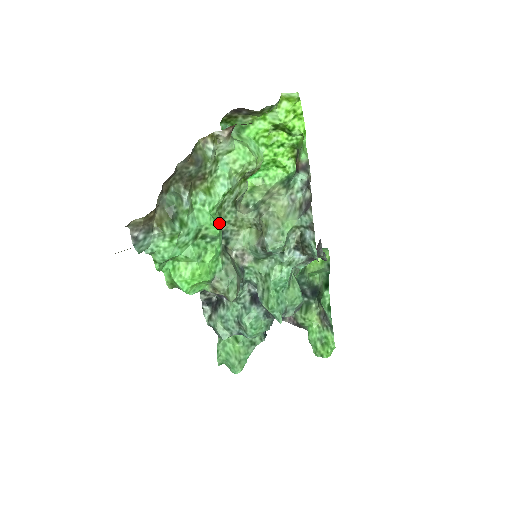
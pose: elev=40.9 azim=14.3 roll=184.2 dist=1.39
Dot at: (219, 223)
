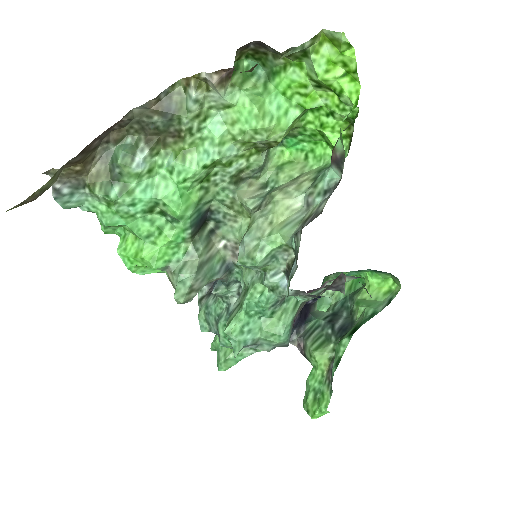
Dot at: (195, 201)
